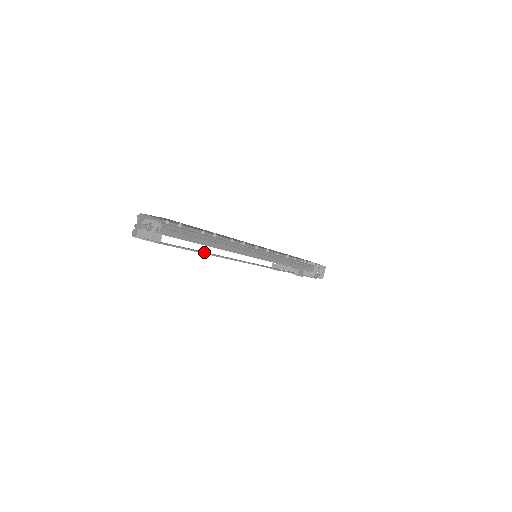
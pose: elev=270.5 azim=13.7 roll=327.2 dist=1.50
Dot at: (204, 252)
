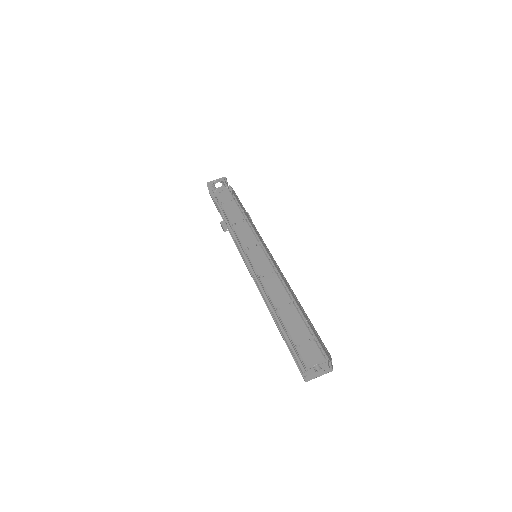
Dot at: occluded
